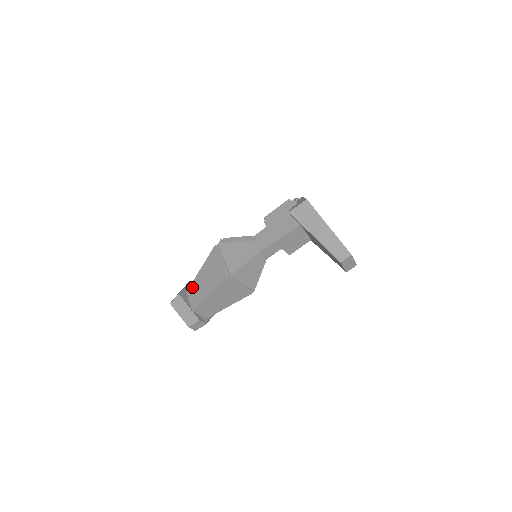
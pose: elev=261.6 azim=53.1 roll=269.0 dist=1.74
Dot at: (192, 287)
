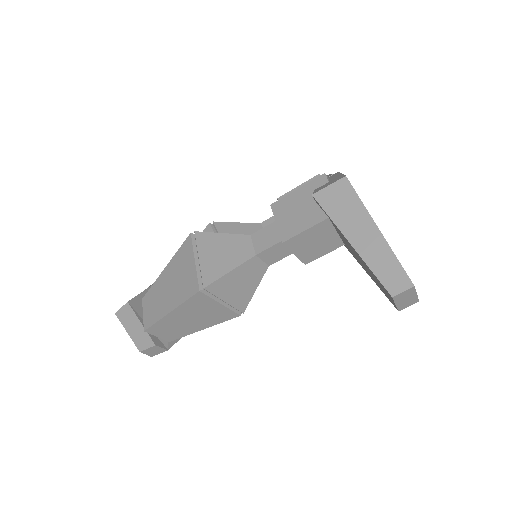
Dot at: (150, 293)
